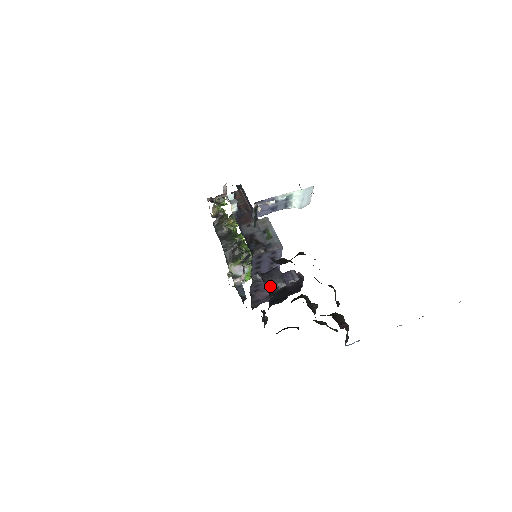
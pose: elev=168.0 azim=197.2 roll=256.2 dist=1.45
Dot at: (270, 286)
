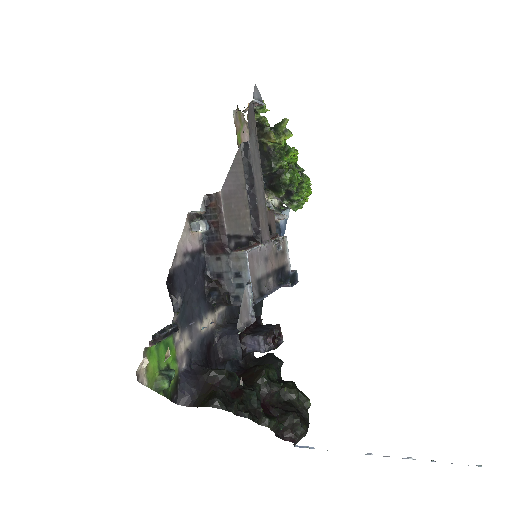
Dot at: (224, 356)
